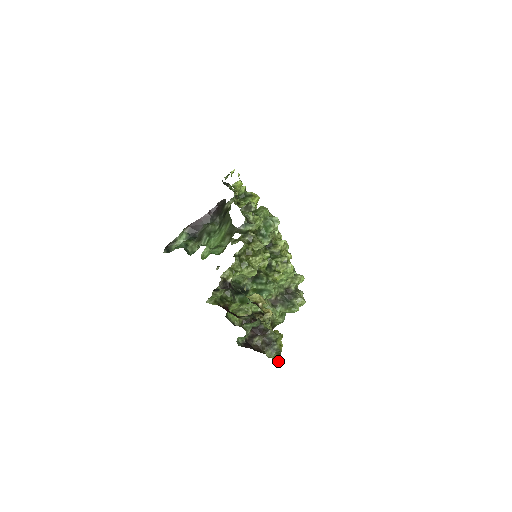
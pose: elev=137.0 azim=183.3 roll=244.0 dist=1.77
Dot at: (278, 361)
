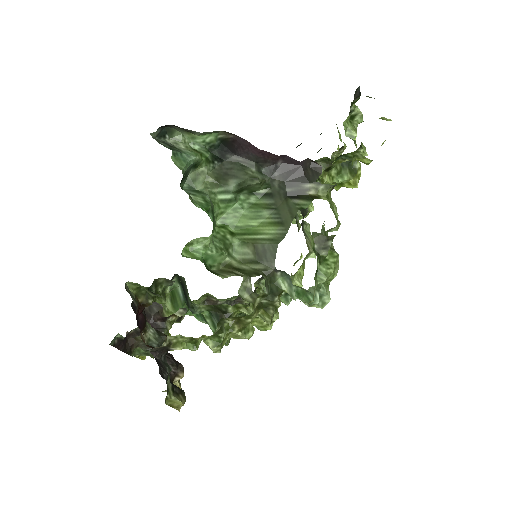
Dot at: (140, 357)
